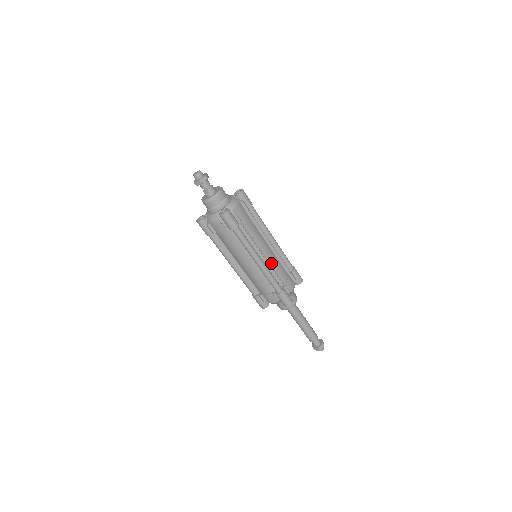
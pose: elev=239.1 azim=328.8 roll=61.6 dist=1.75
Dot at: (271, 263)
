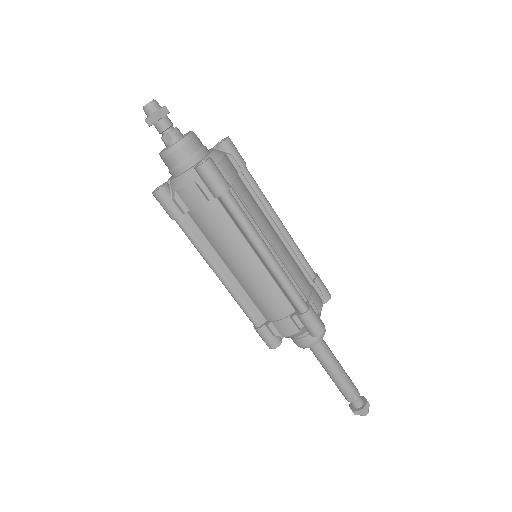
Dot at: (285, 262)
